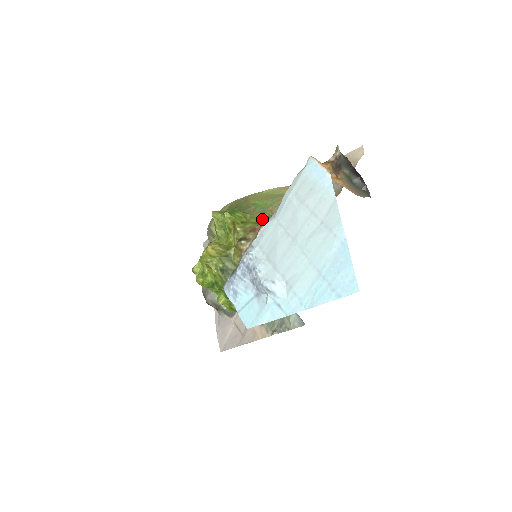
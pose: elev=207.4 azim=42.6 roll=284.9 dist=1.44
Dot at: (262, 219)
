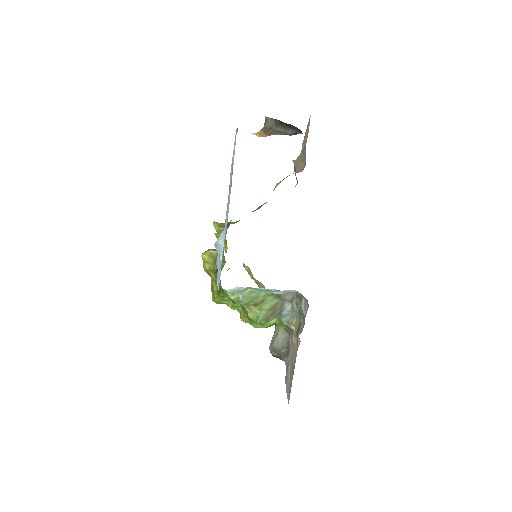
Dot at: occluded
